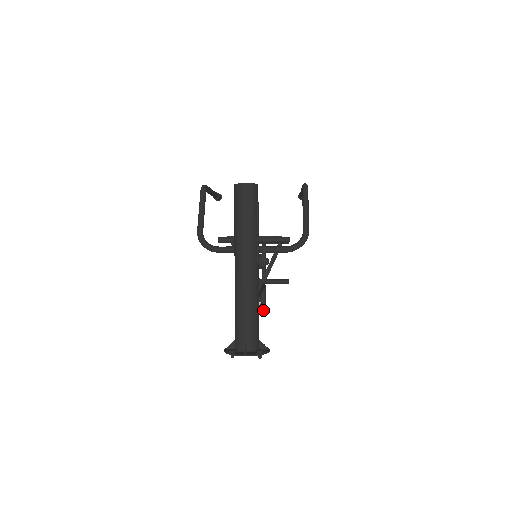
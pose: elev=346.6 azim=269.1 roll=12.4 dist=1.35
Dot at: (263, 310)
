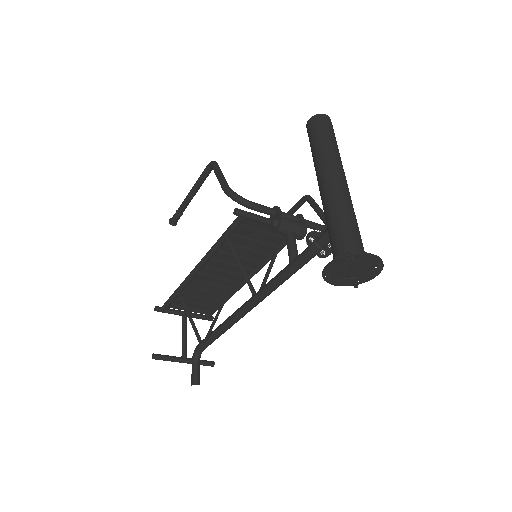
Dot at: (198, 383)
